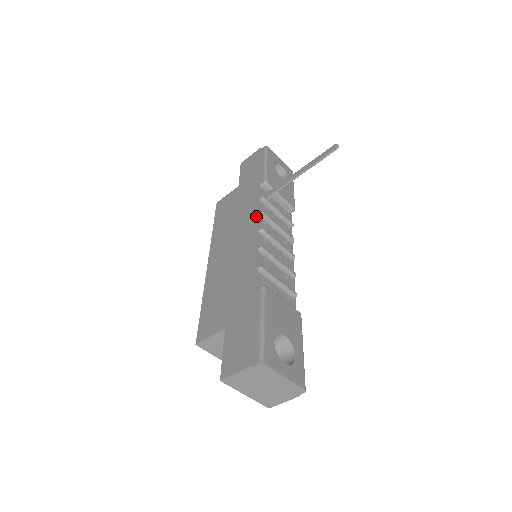
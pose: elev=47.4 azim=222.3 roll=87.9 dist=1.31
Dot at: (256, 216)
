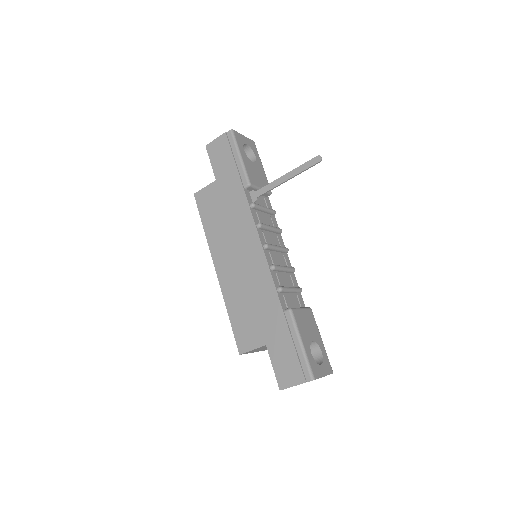
Dot at: (256, 230)
